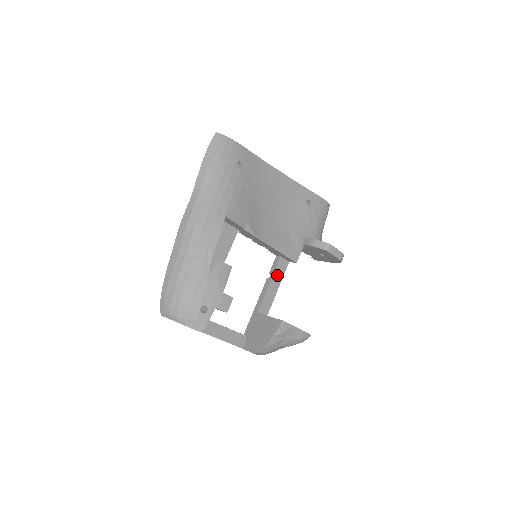
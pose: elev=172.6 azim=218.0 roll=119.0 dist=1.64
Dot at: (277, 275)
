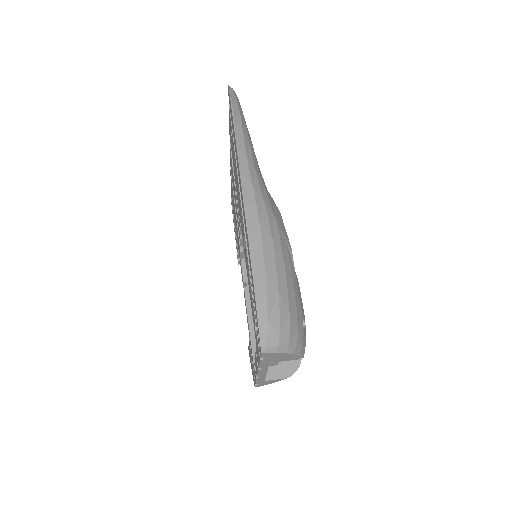
Dot at: occluded
